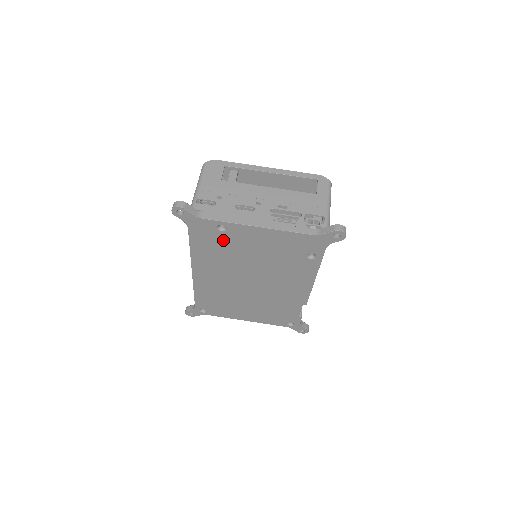
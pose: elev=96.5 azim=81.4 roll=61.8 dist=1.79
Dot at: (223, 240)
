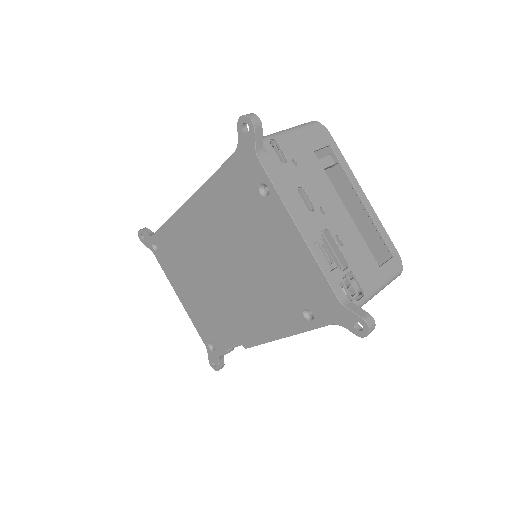
Dot at: (250, 203)
